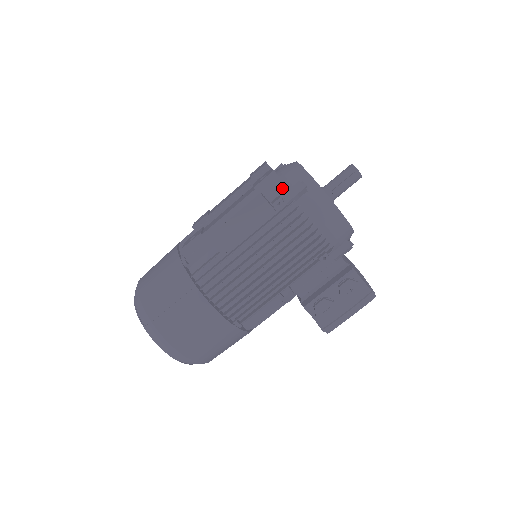
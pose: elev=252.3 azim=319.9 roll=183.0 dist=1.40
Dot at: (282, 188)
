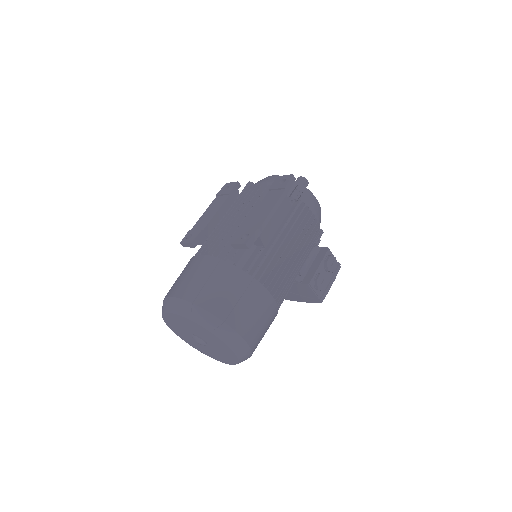
Dot at: occluded
